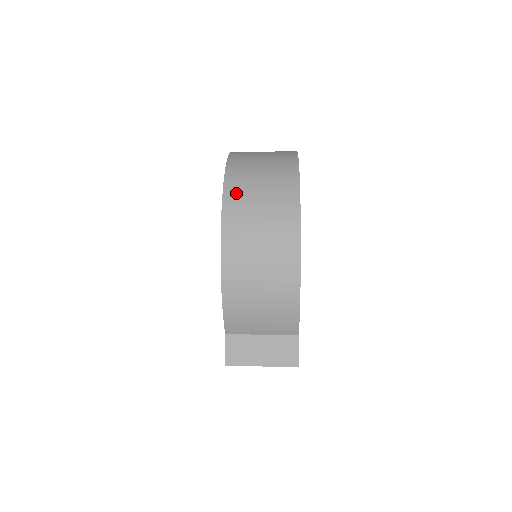
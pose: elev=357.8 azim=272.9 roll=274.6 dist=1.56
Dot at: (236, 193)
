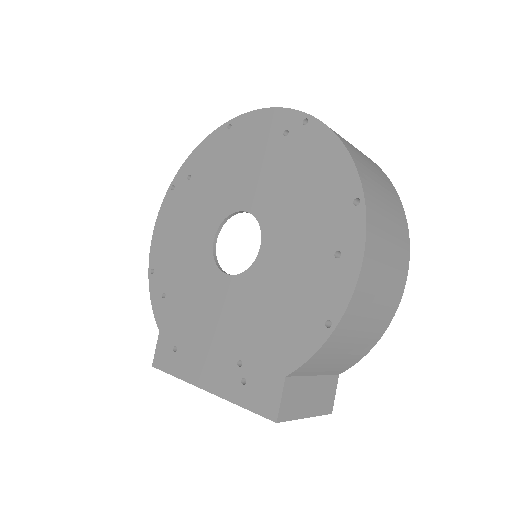
Dot at: (370, 188)
